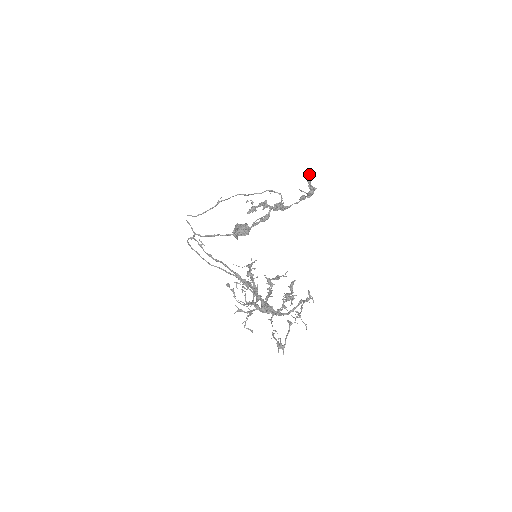
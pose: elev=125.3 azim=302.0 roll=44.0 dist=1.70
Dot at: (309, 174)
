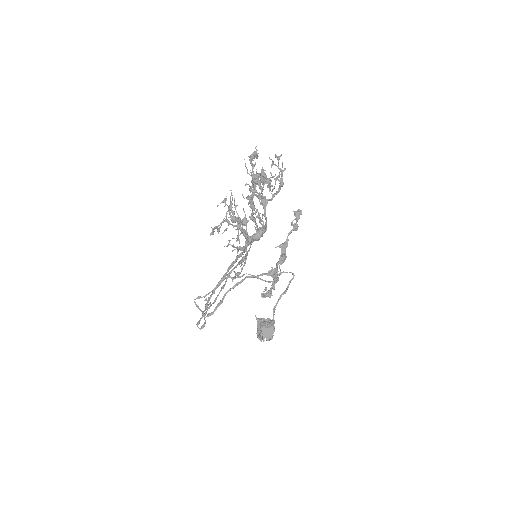
Dot at: occluded
